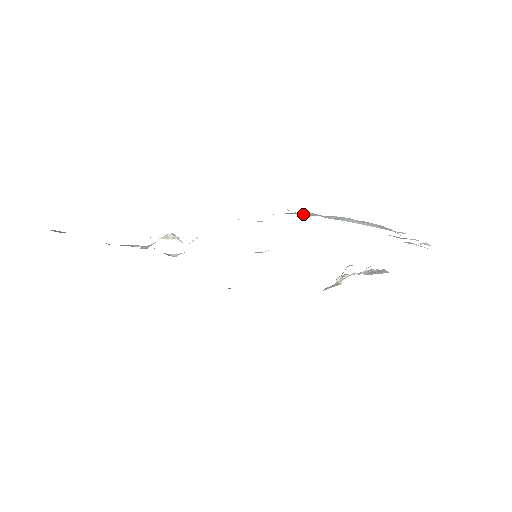
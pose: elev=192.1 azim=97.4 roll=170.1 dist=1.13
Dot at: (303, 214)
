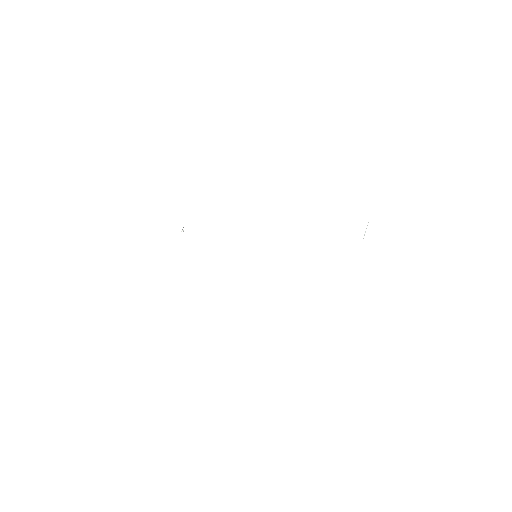
Dot at: occluded
